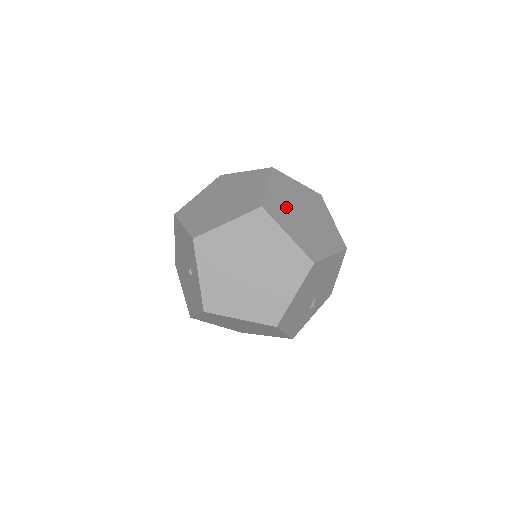
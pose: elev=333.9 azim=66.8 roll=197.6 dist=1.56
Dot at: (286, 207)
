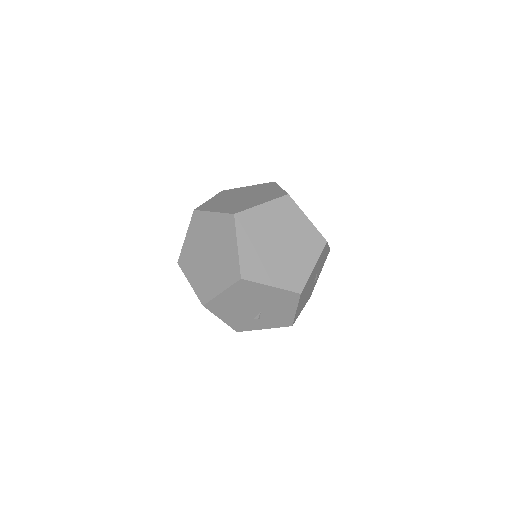
Dot at: (263, 228)
